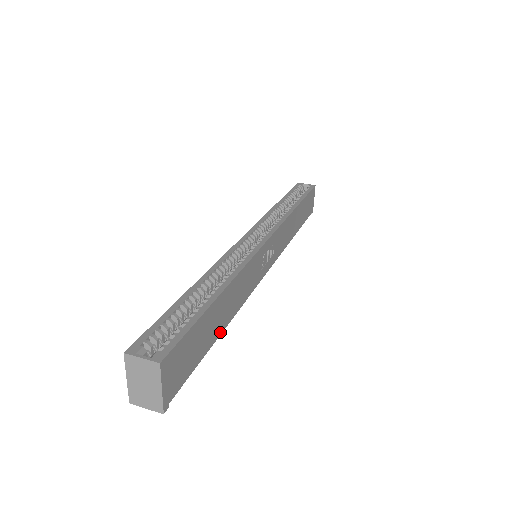
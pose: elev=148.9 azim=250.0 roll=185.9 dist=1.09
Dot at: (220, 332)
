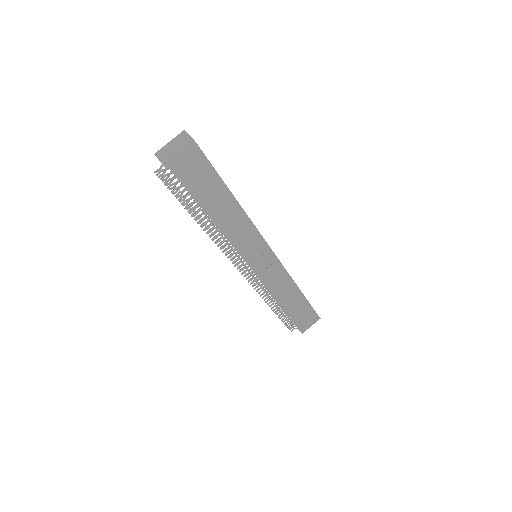
Dot at: (209, 214)
